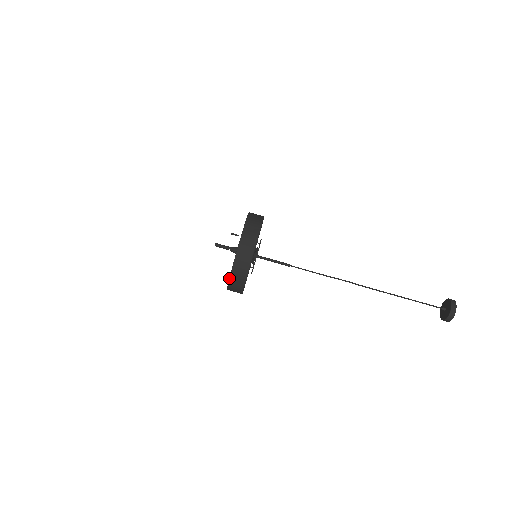
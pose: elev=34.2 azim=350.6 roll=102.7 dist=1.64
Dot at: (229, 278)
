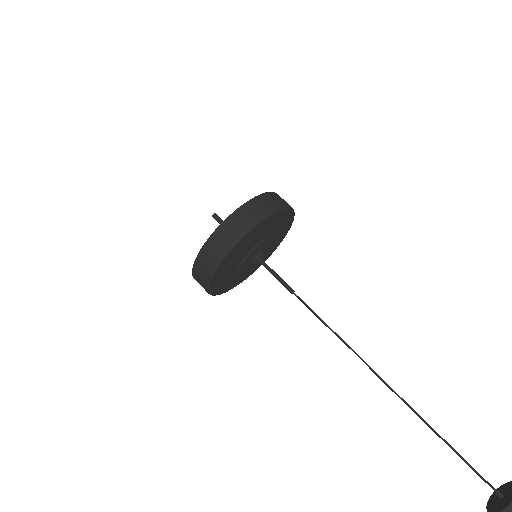
Dot at: (209, 237)
